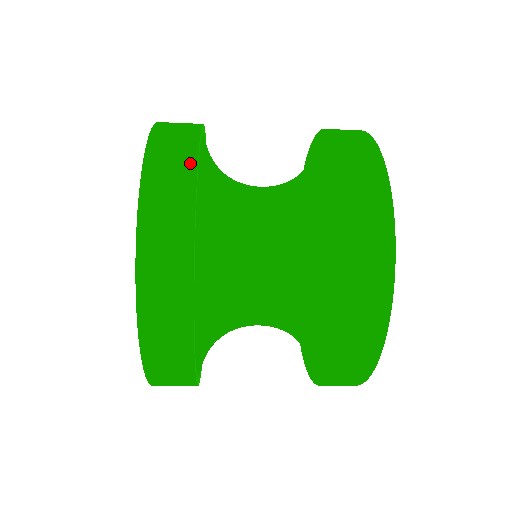
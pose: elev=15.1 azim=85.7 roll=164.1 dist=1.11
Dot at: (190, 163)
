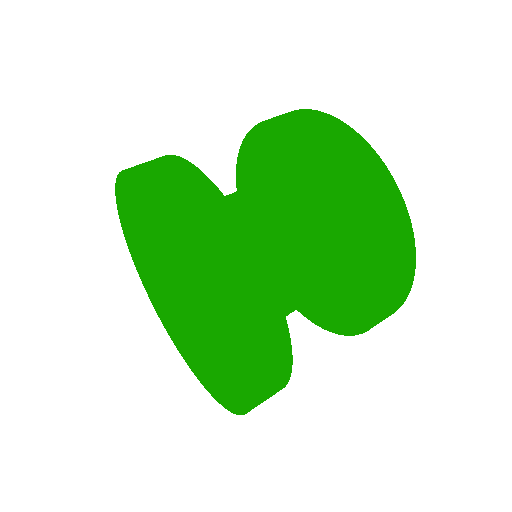
Dot at: (271, 295)
